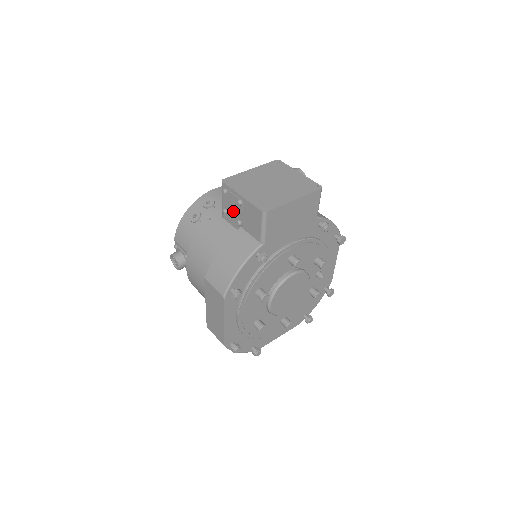
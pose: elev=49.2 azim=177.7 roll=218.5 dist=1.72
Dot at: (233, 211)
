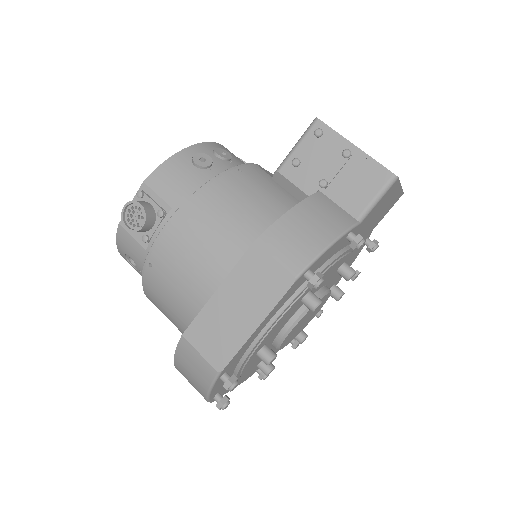
Dot at: (319, 164)
